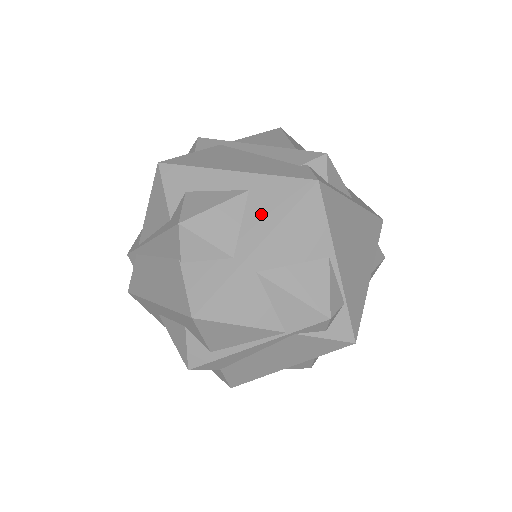
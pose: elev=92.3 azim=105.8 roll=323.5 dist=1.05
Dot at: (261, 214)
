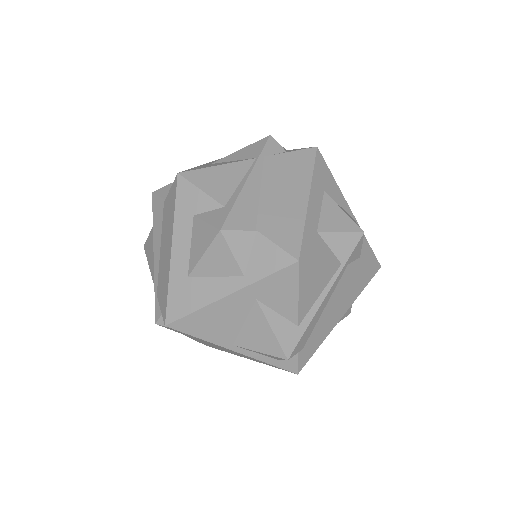
Dot at: occluded
